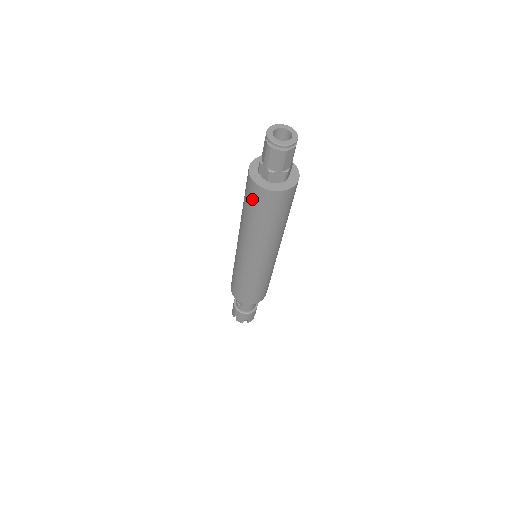
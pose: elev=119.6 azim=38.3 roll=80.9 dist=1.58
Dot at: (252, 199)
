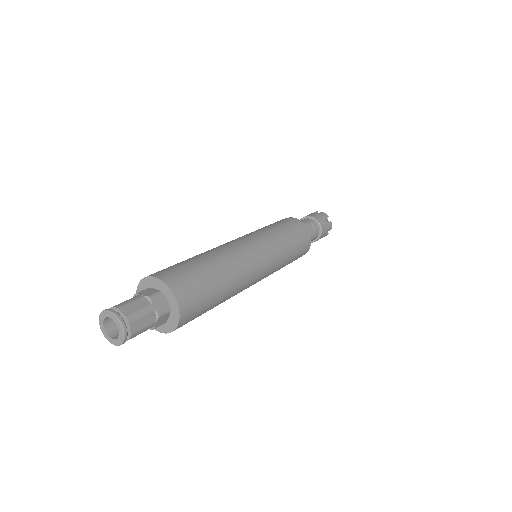
Dot at: occluded
